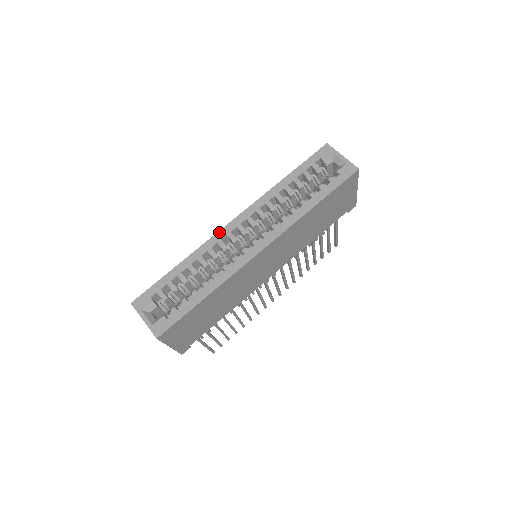
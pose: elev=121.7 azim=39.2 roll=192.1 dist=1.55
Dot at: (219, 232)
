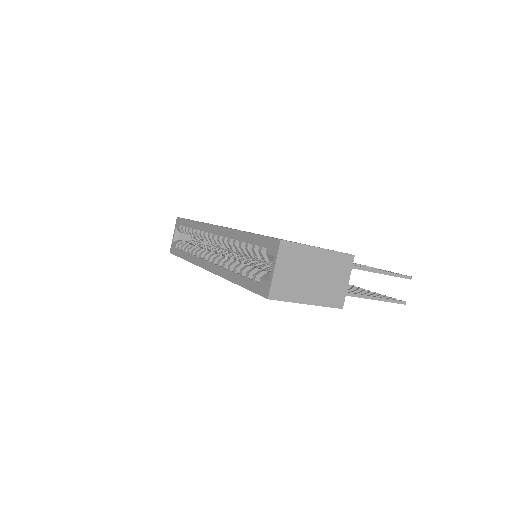
Dot at: (208, 225)
